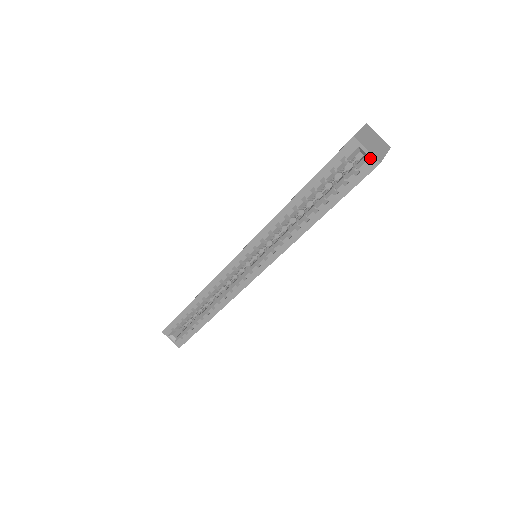
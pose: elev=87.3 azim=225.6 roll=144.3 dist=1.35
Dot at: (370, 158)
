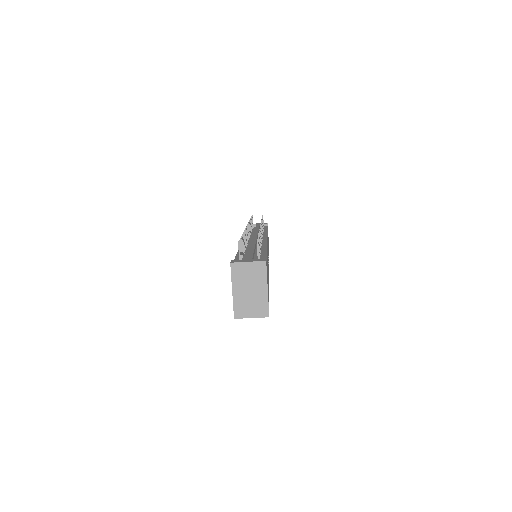
Dot at: (259, 317)
